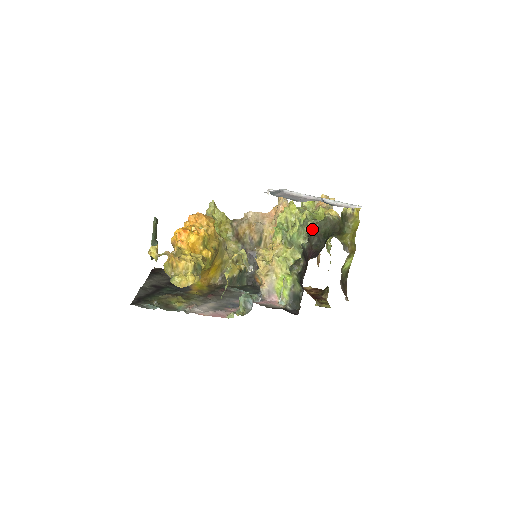
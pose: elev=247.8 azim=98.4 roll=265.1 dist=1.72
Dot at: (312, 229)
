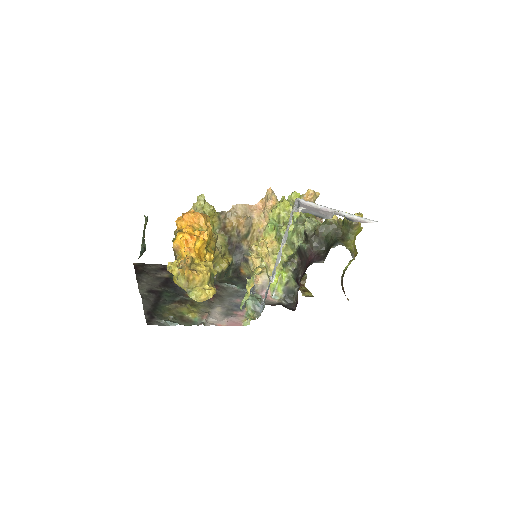
Dot at: (310, 230)
